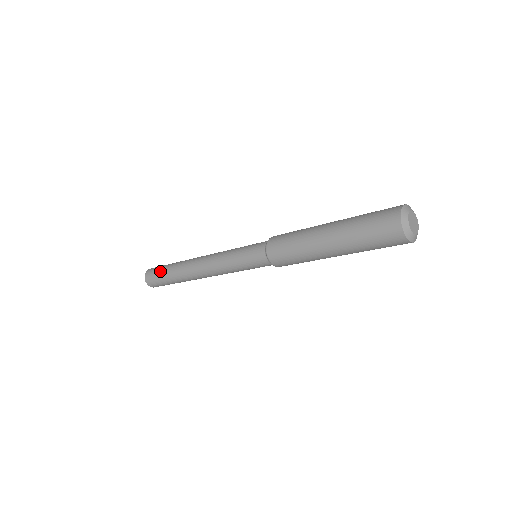
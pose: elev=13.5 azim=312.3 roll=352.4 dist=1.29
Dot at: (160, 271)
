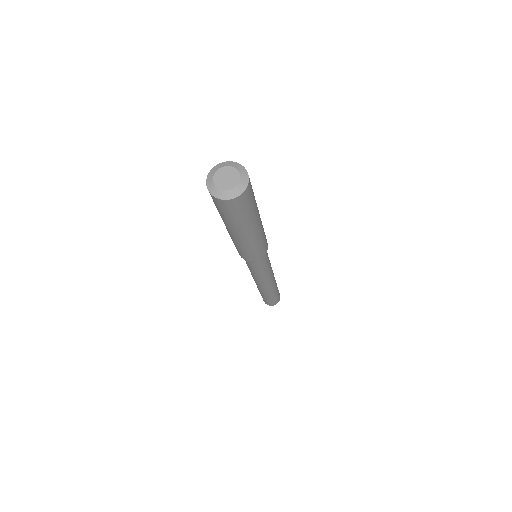
Dot at: occluded
